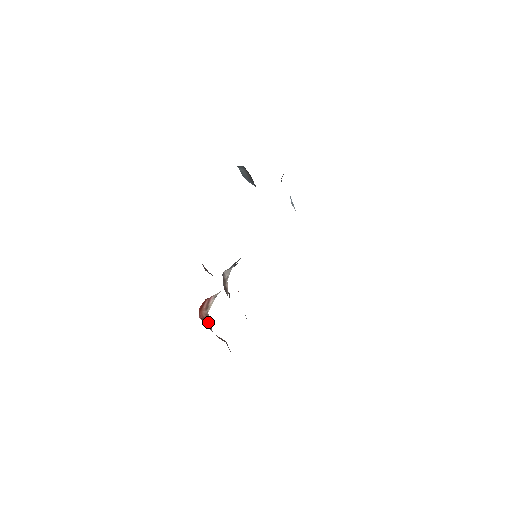
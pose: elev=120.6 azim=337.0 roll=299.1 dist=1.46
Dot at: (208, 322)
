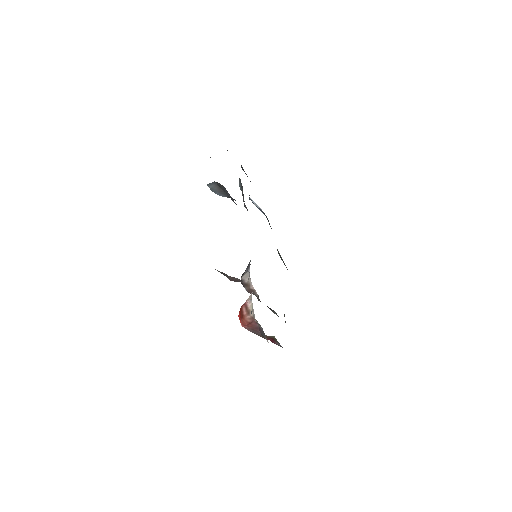
Dot at: (255, 325)
